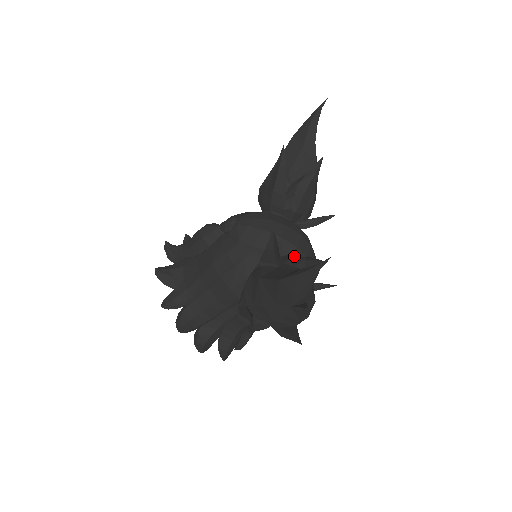
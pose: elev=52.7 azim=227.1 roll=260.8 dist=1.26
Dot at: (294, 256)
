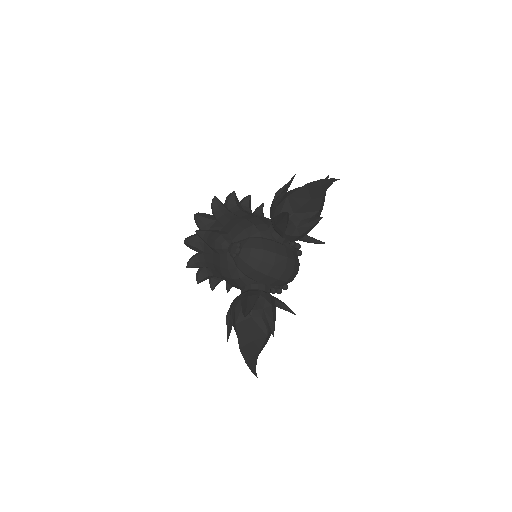
Dot at: (266, 306)
